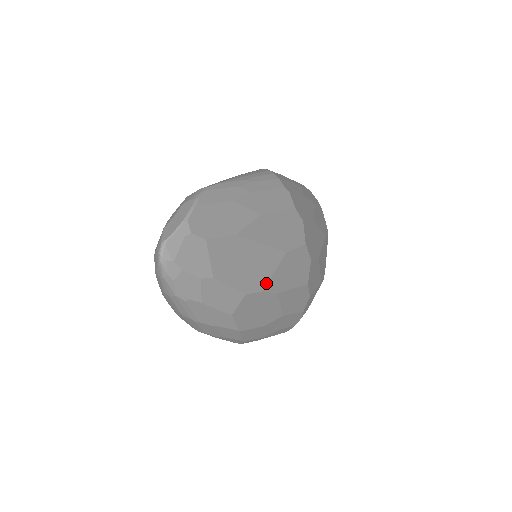
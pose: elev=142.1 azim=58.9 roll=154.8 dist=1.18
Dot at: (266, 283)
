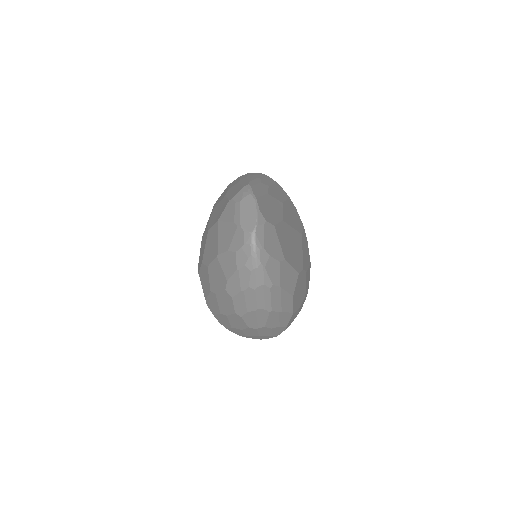
Dot at: (302, 262)
